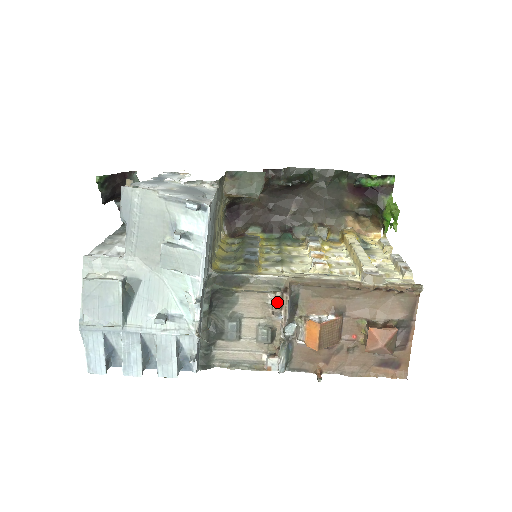
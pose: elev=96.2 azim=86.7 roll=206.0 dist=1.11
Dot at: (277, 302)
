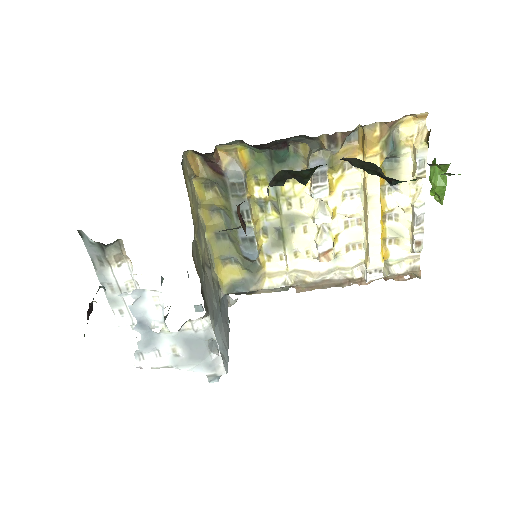
Dot at: occluded
